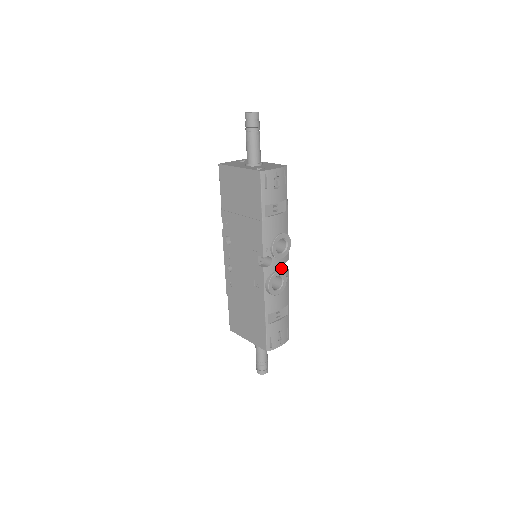
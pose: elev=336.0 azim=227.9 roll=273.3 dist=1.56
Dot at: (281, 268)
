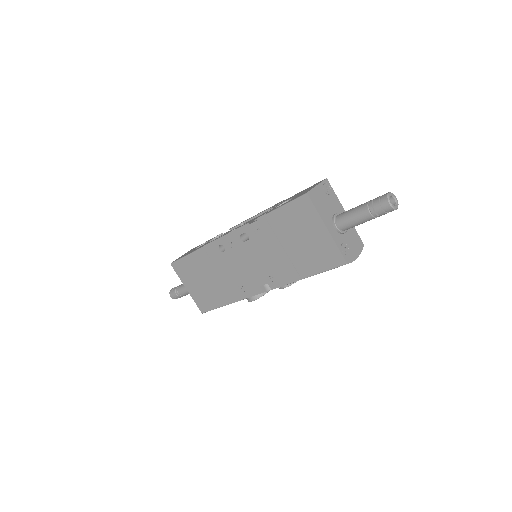
Dot at: occluded
